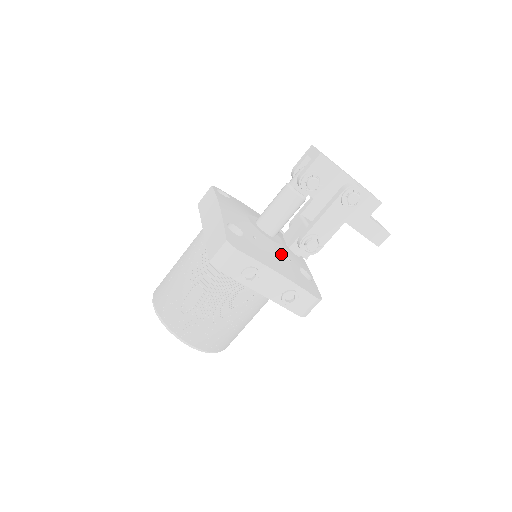
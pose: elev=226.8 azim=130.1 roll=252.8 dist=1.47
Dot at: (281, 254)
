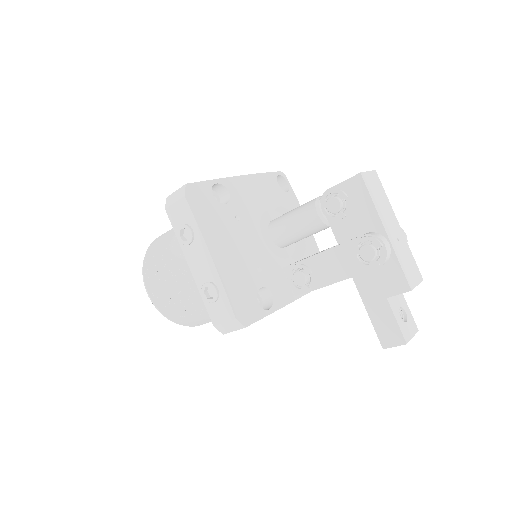
Dot at: (255, 256)
